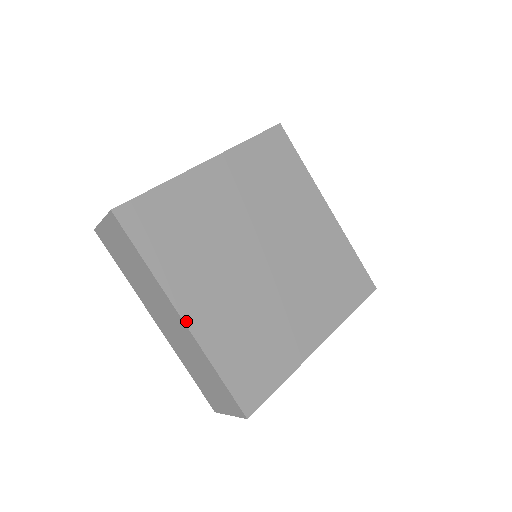
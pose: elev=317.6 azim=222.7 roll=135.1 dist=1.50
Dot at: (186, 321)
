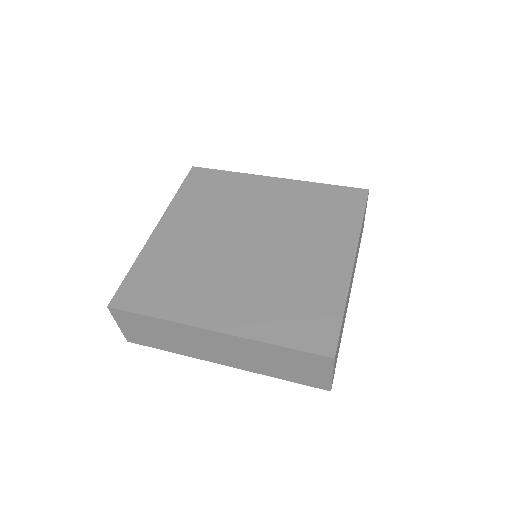
Dot at: (219, 330)
